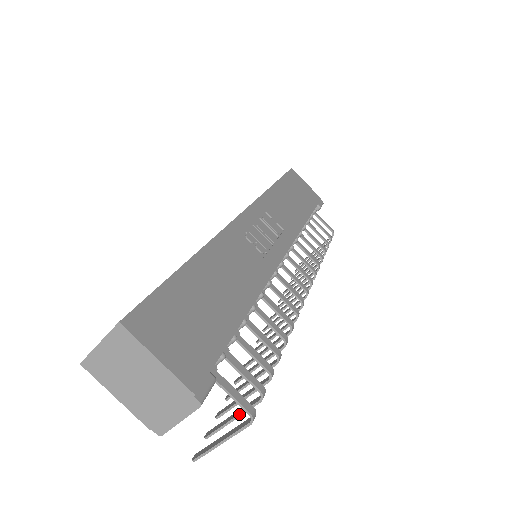
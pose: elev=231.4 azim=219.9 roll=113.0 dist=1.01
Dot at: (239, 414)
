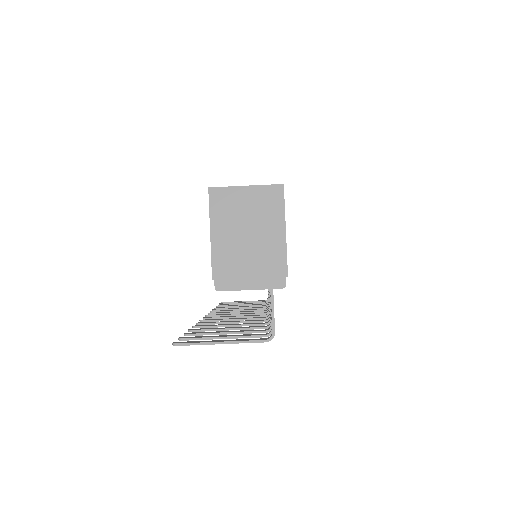
Dot at: (236, 336)
